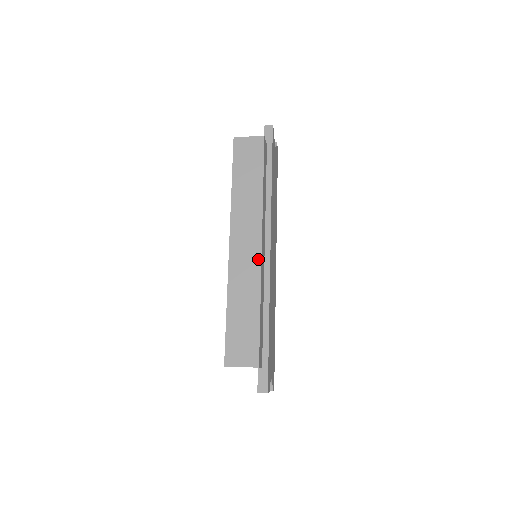
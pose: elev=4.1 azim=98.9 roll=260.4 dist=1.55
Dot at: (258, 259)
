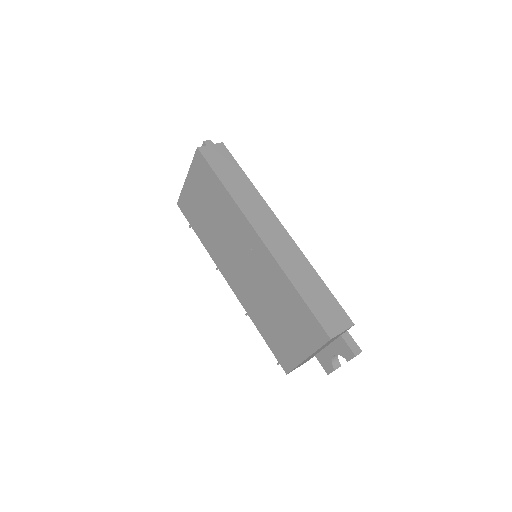
Dot at: (289, 239)
